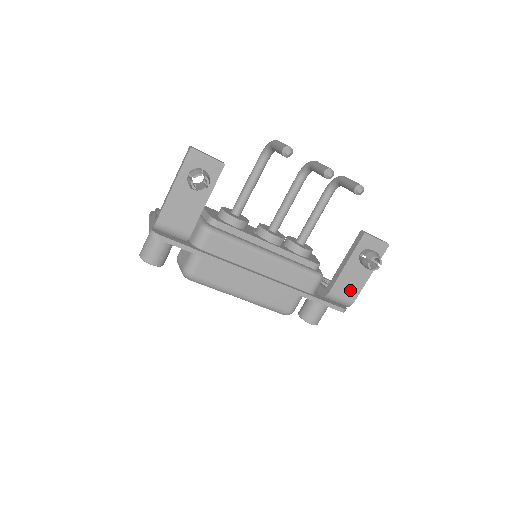
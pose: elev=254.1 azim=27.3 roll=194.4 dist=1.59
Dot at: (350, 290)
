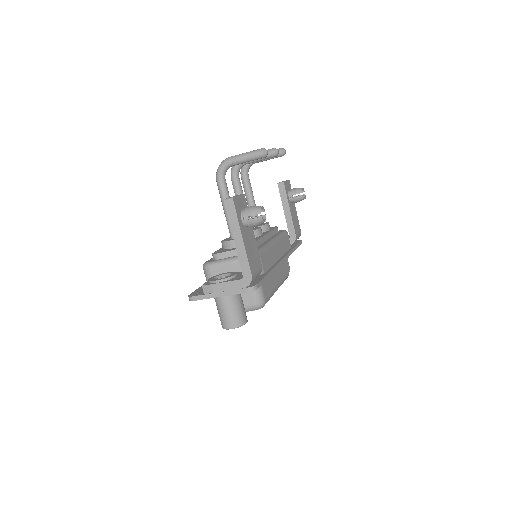
Dot at: (297, 225)
